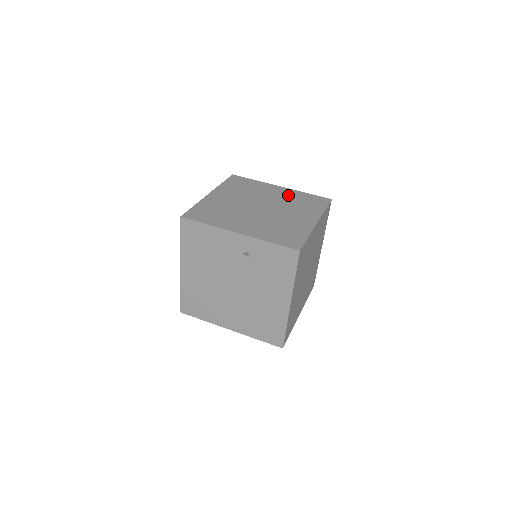
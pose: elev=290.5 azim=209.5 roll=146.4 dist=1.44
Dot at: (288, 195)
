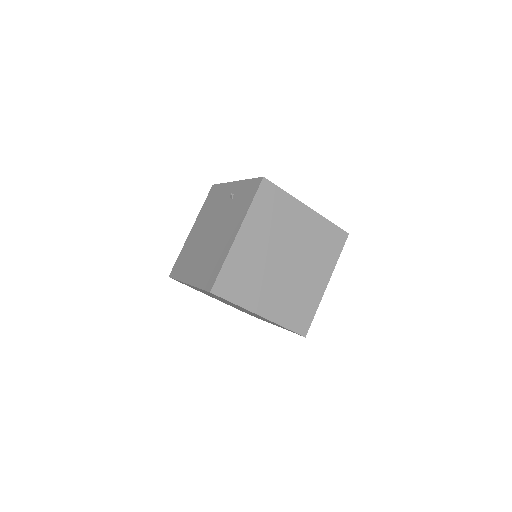
Dot at: occluded
